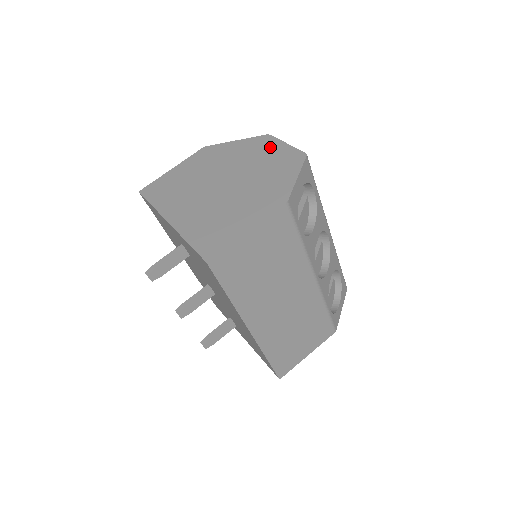
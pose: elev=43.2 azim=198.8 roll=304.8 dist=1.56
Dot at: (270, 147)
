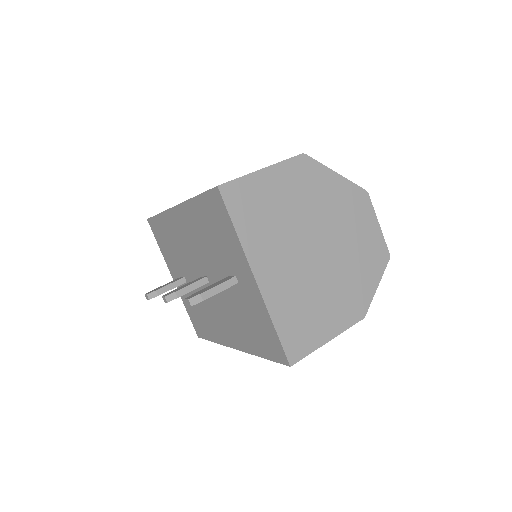
Dot at: (366, 218)
